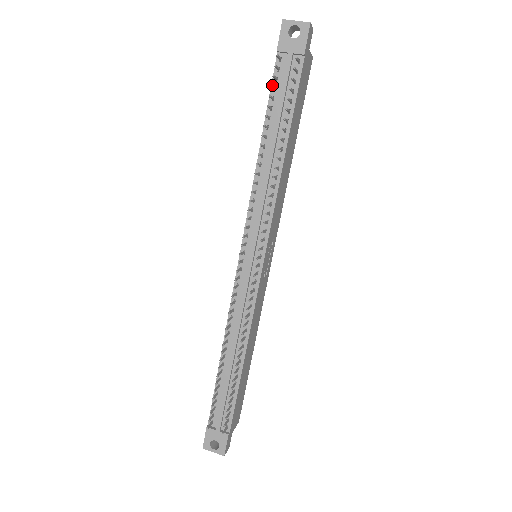
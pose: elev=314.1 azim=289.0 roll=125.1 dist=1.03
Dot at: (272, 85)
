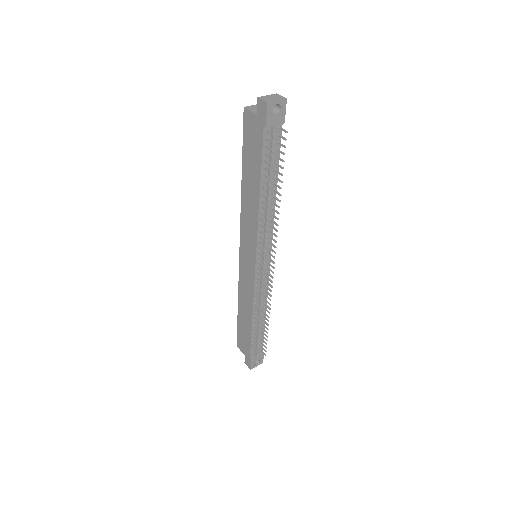
Dot at: occluded
